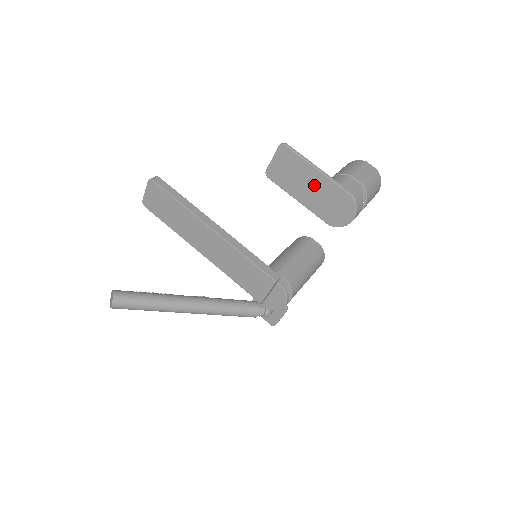
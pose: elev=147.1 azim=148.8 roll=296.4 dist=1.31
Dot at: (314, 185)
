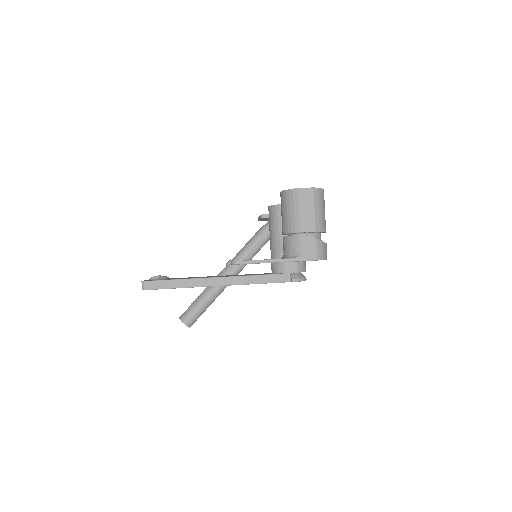
Dot at: occluded
